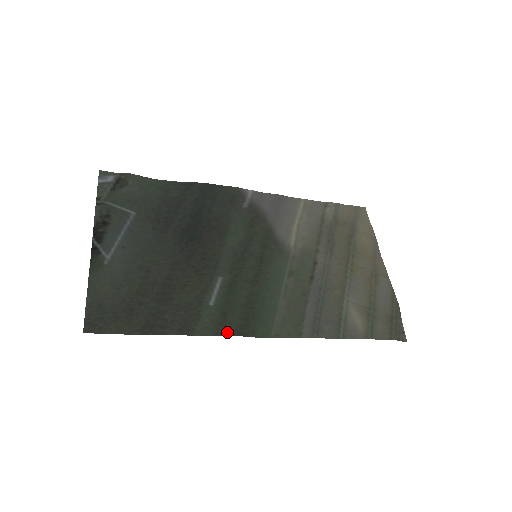
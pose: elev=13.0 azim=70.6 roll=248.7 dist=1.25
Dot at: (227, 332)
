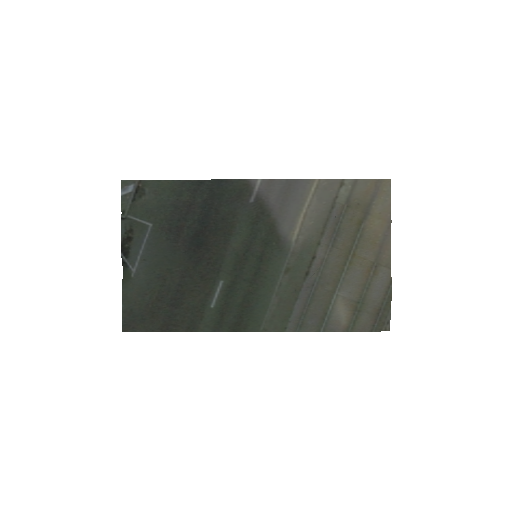
Dot at: (223, 329)
